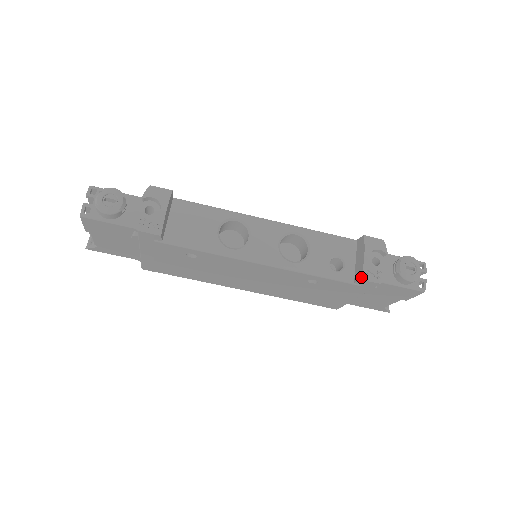
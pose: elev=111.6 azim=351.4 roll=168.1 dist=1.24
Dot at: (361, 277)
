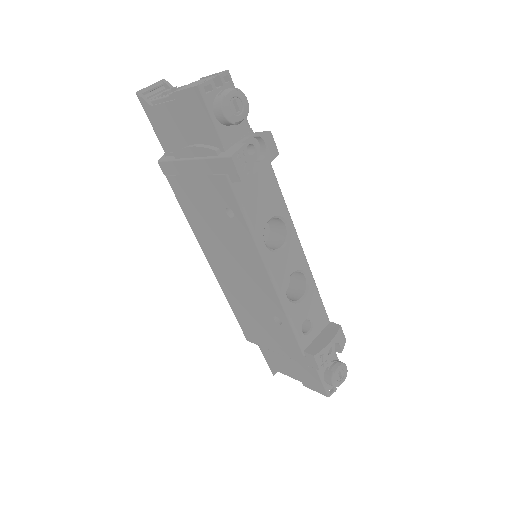
Dot at: (316, 354)
